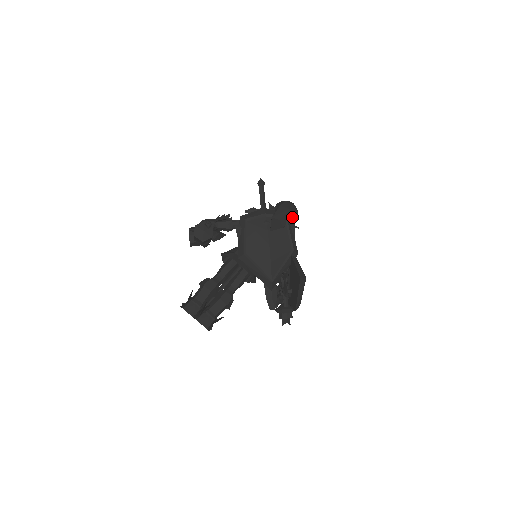
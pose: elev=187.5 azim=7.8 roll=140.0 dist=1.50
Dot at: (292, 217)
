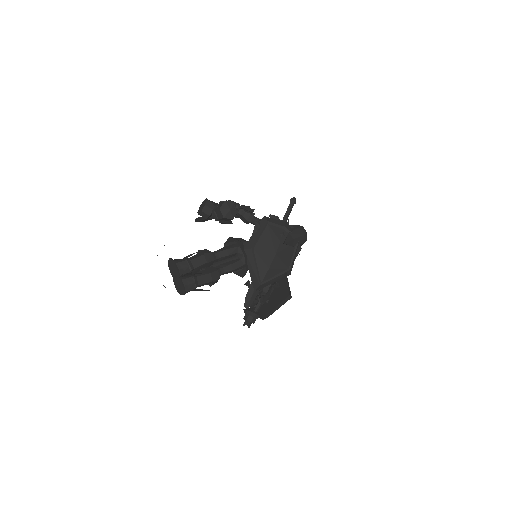
Dot at: (302, 243)
